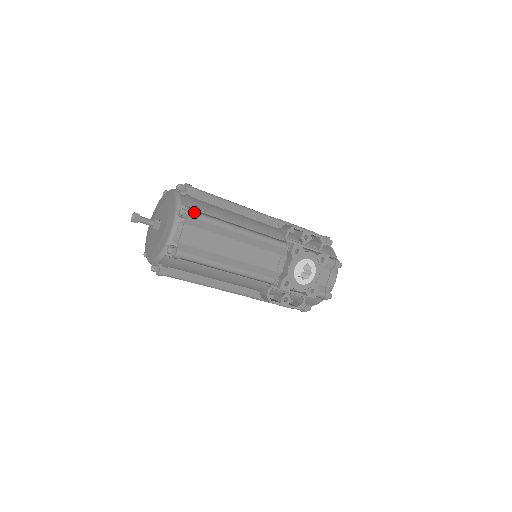
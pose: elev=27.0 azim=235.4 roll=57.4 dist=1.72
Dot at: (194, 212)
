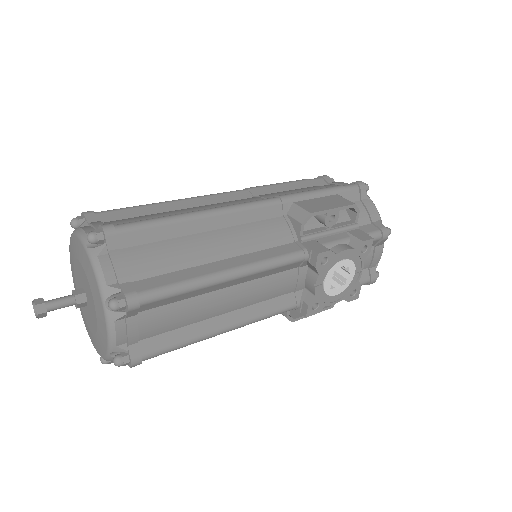
Dot at: (136, 299)
